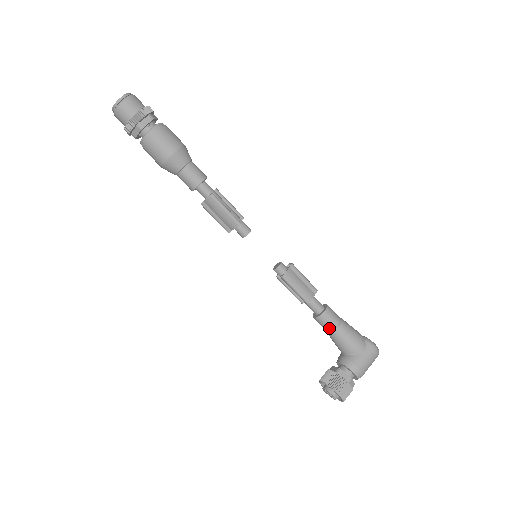
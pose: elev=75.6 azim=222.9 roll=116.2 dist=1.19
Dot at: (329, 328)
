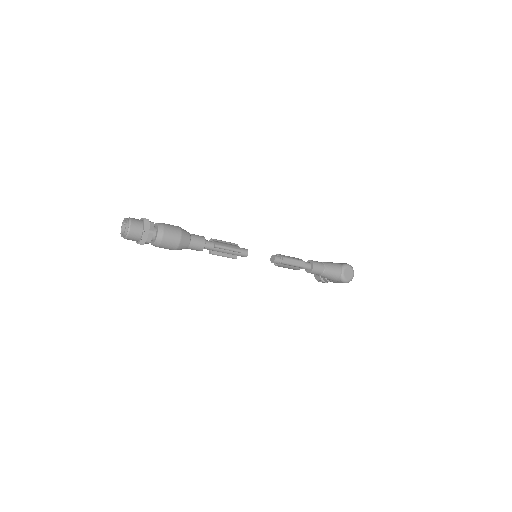
Dot at: occluded
